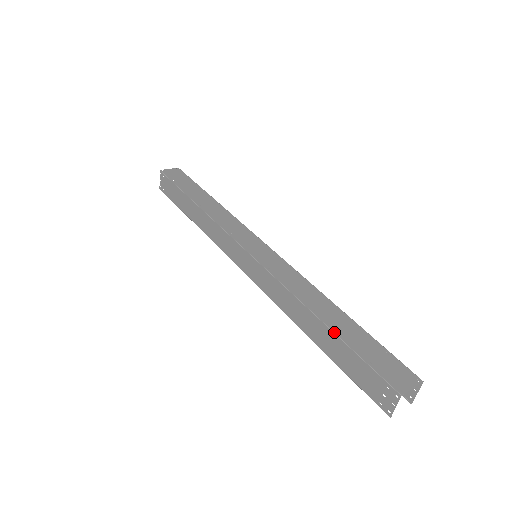
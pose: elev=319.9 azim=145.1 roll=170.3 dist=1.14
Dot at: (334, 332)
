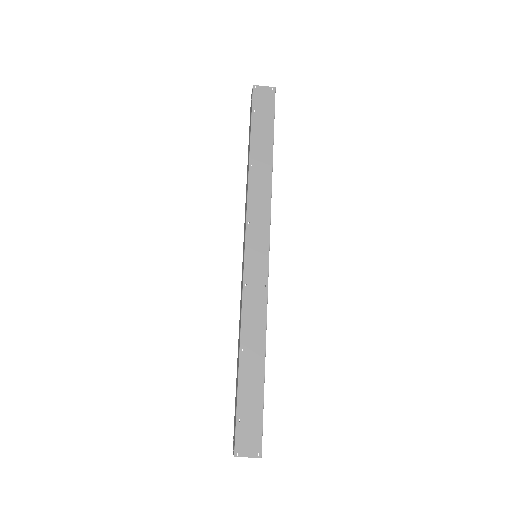
Dot at: (238, 379)
